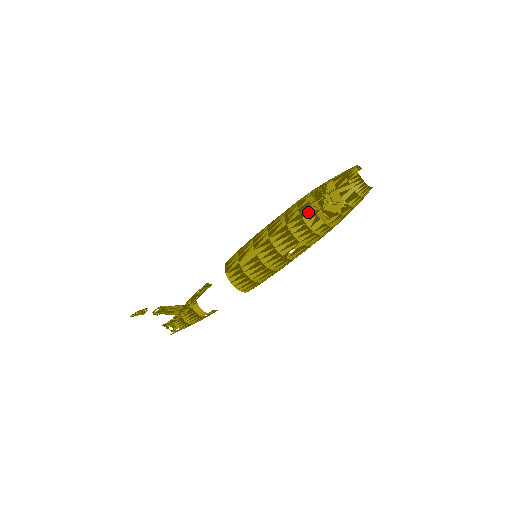
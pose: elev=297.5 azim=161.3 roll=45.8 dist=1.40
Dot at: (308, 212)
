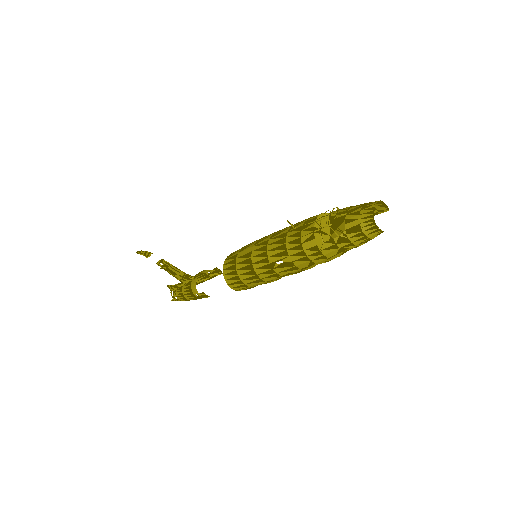
Dot at: (309, 226)
